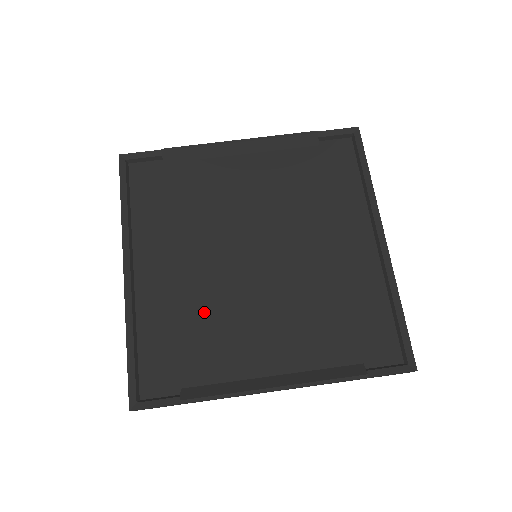
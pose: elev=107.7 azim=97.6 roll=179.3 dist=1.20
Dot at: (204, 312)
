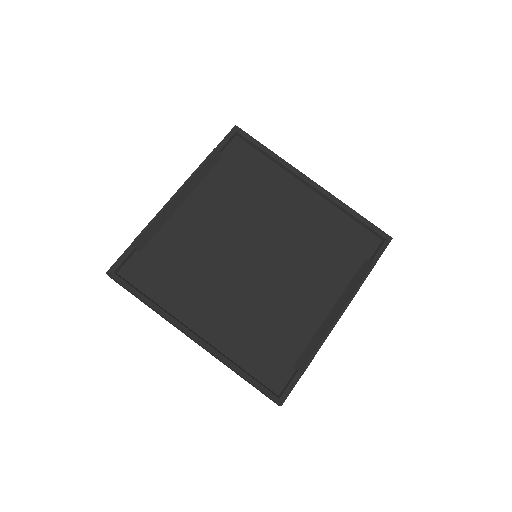
Dot at: (261, 315)
